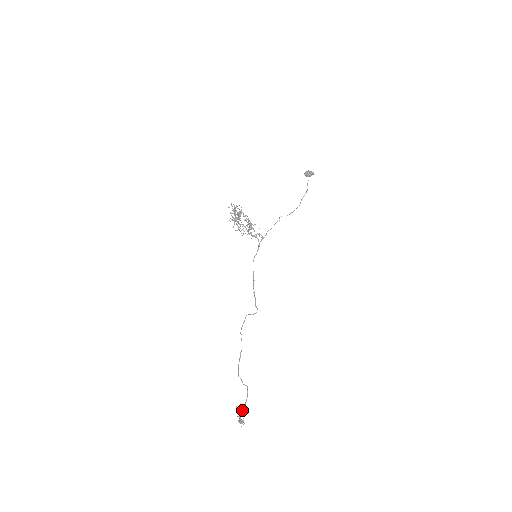
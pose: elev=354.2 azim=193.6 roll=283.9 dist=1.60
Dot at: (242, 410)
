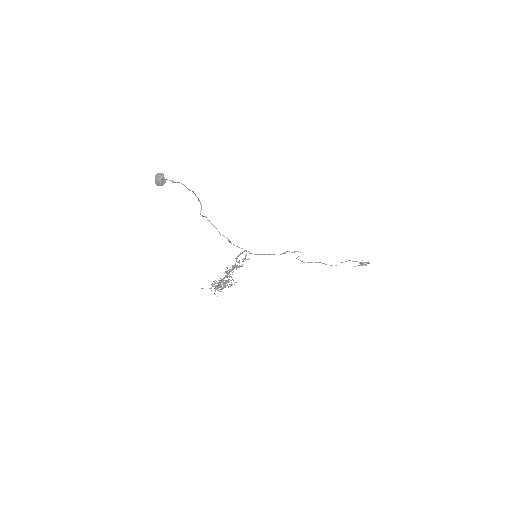
Dot at: (361, 264)
